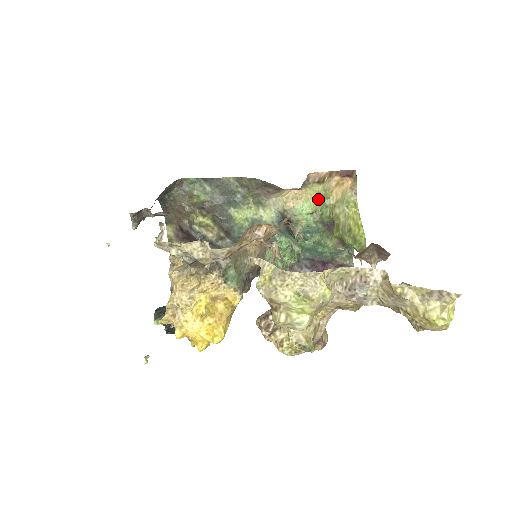
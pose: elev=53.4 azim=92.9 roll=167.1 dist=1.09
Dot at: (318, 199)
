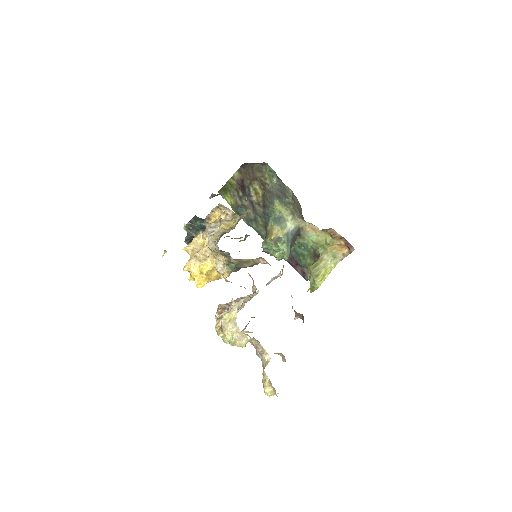
Dot at: (324, 241)
